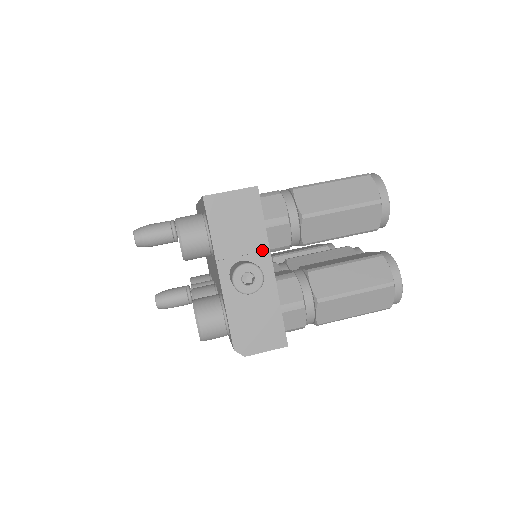
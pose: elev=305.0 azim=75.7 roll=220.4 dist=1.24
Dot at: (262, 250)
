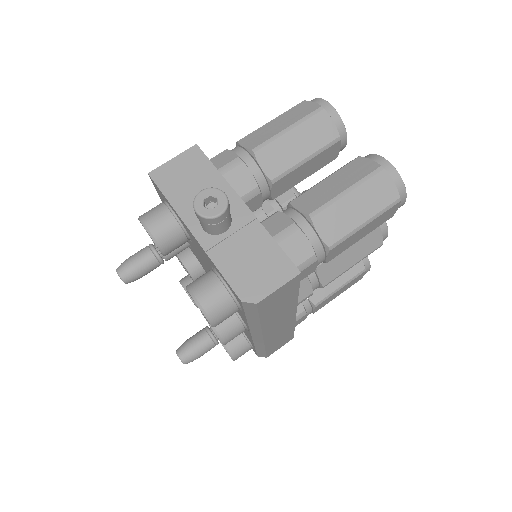
Dot at: (226, 193)
